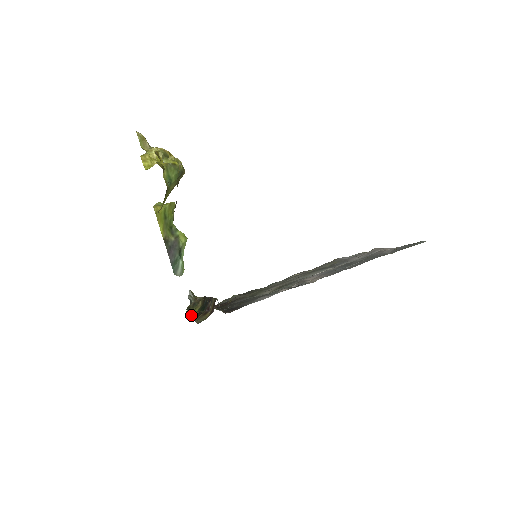
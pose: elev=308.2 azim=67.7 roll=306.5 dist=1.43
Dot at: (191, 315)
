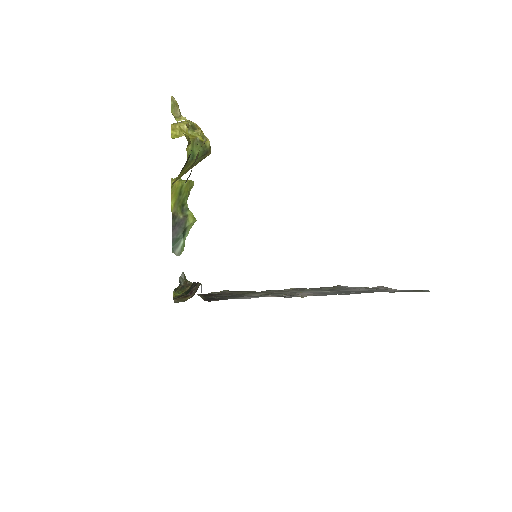
Dot at: occluded
